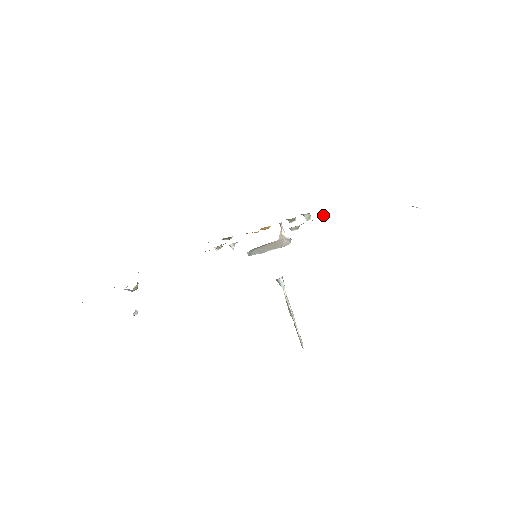
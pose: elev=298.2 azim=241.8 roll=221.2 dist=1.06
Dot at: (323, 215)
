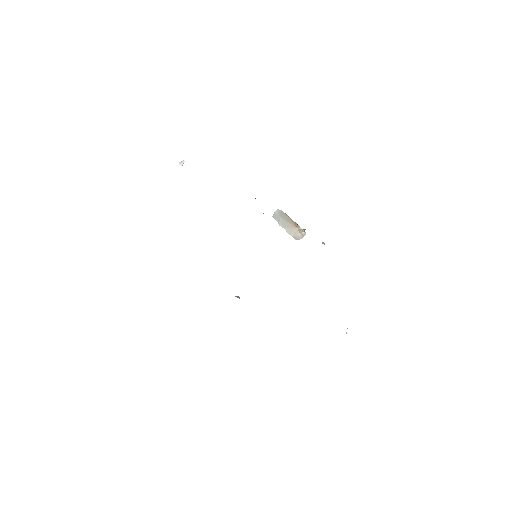
Dot at: occluded
